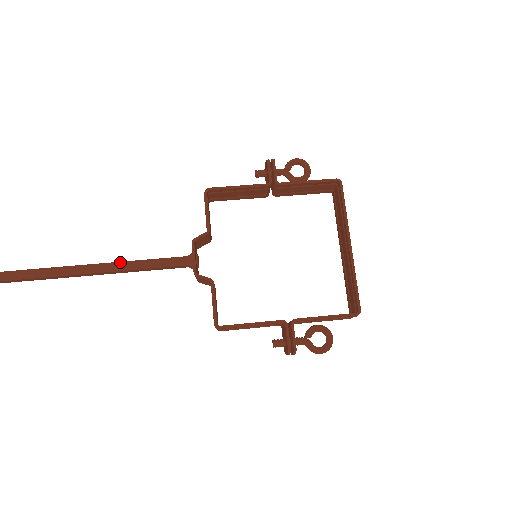
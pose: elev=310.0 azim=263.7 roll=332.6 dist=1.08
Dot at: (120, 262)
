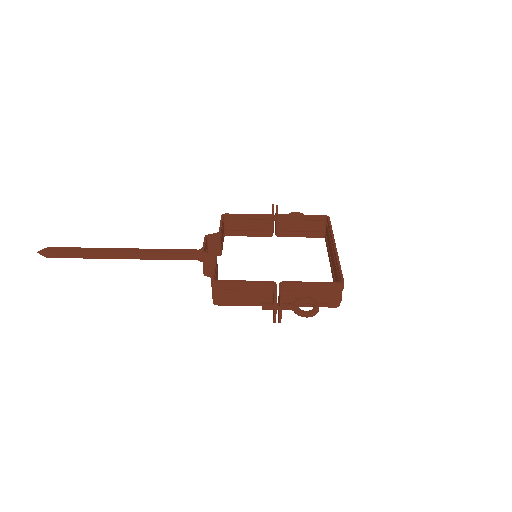
Dot at: (145, 249)
